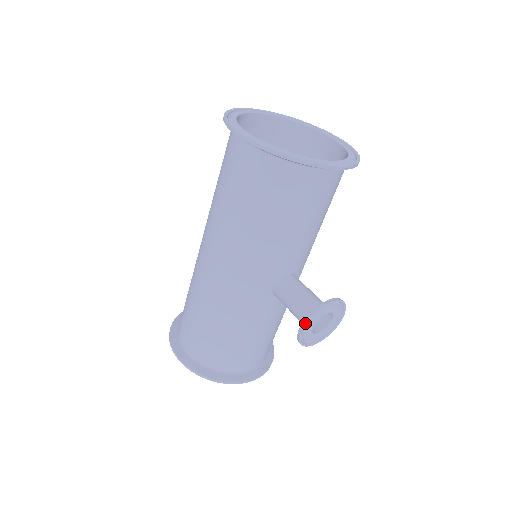
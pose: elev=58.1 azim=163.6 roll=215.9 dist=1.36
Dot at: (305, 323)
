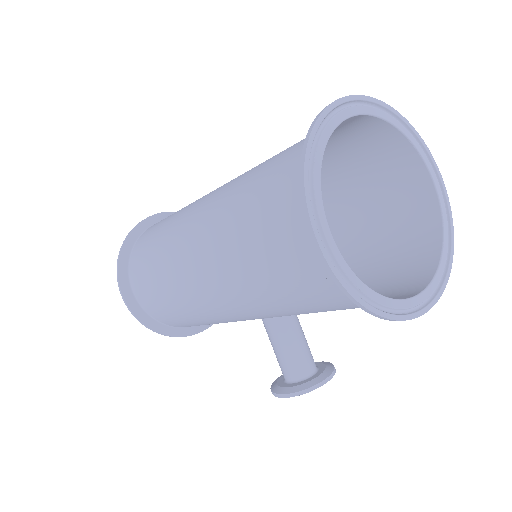
Dot at: (287, 397)
